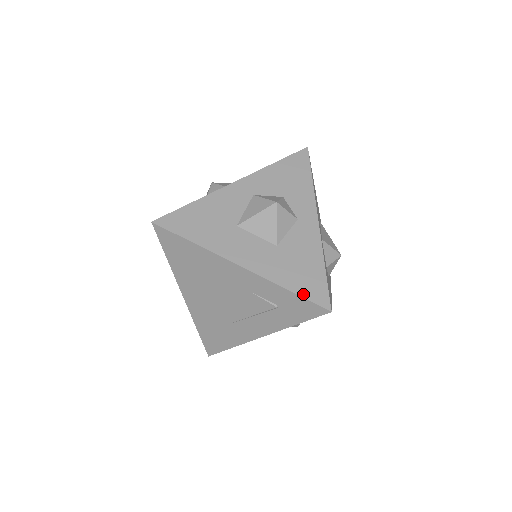
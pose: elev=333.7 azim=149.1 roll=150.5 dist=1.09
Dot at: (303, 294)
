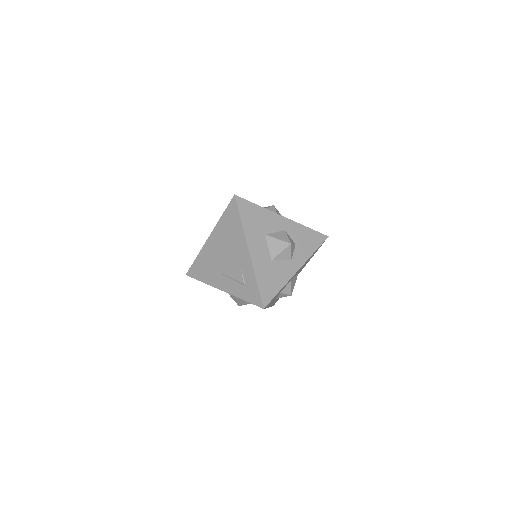
Dot at: (261, 290)
